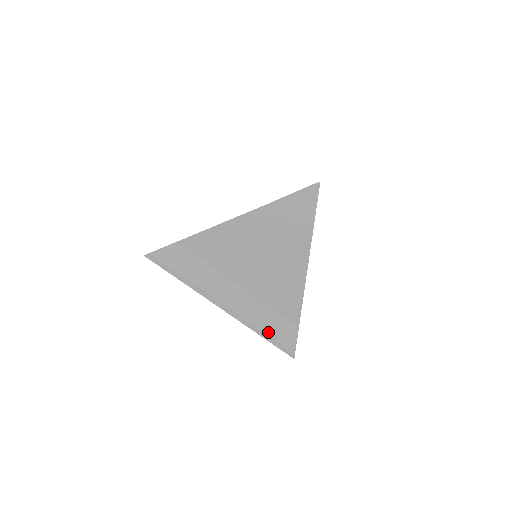
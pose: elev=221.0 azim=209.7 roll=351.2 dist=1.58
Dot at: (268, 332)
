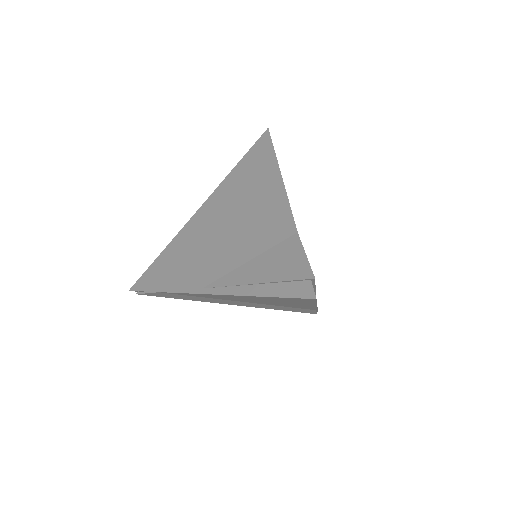
Dot at: (286, 310)
